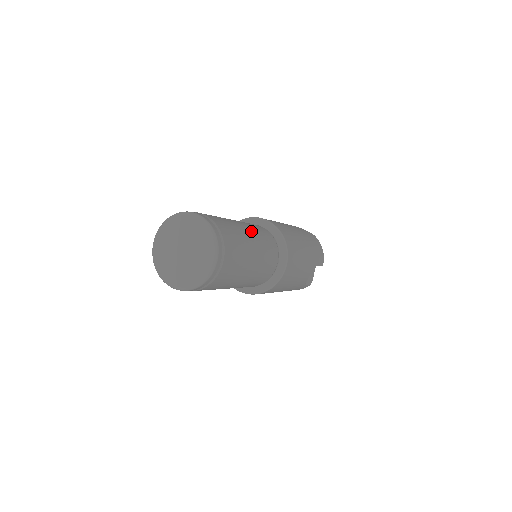
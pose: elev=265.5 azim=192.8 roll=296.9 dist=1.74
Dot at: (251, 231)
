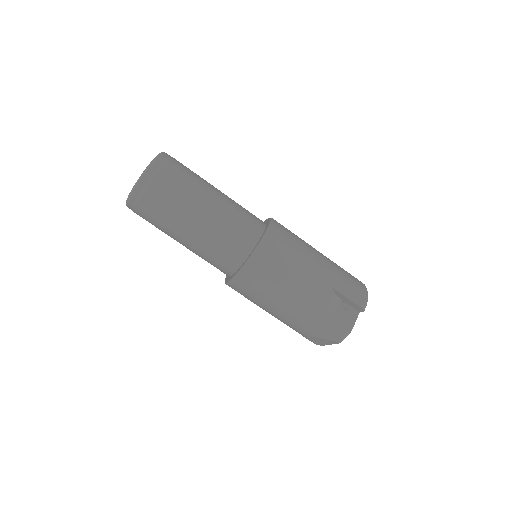
Dot at: (225, 195)
